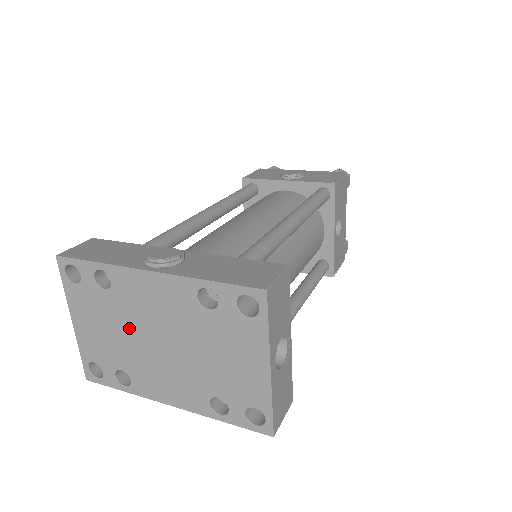
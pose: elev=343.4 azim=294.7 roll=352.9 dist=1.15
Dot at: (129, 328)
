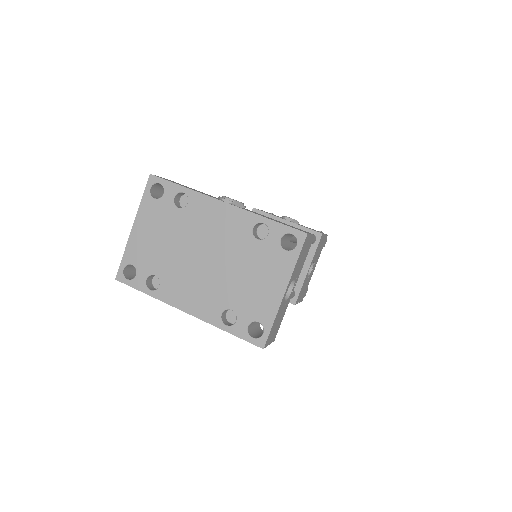
Dot at: (183, 242)
